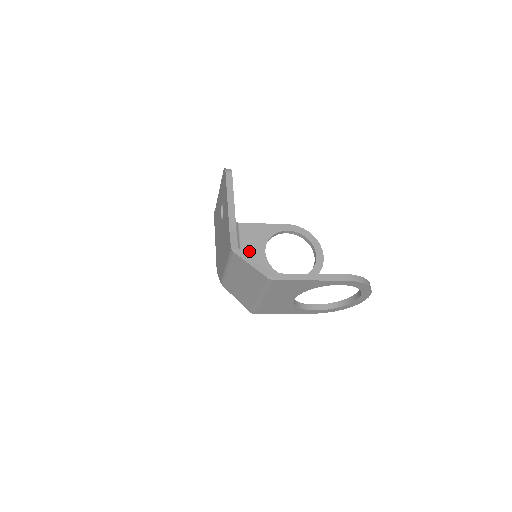
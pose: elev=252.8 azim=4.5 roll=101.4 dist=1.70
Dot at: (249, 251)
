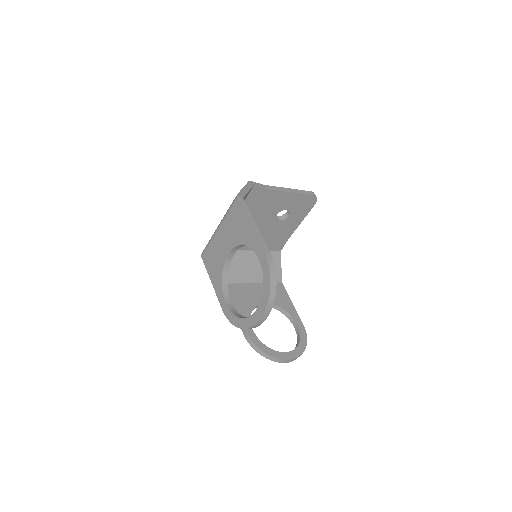
Dot at: (260, 289)
